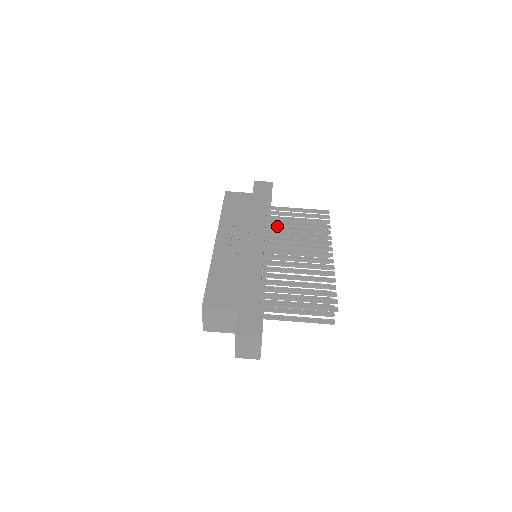
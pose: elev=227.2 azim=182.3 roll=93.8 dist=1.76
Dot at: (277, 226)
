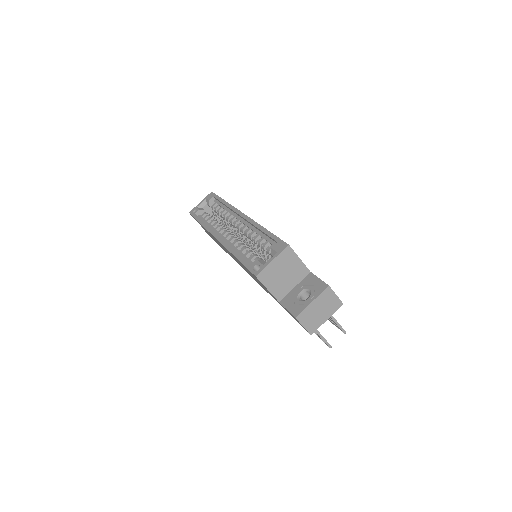
Dot at: occluded
